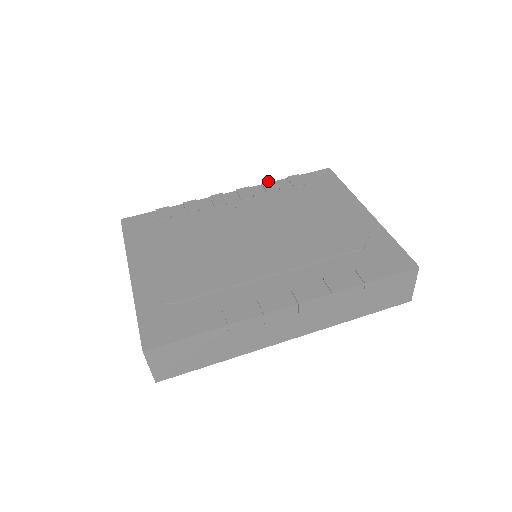
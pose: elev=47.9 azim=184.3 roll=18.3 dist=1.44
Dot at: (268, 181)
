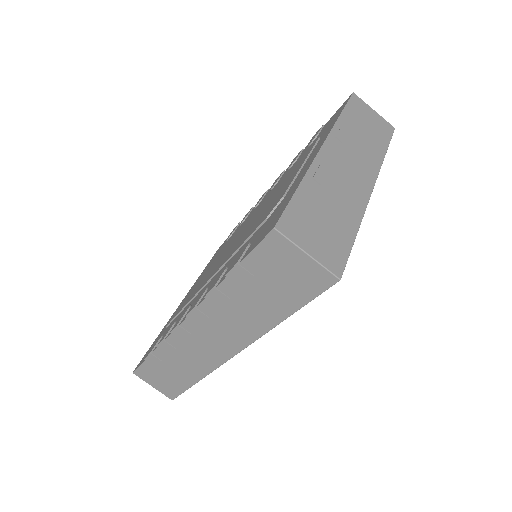
Dot at: (298, 153)
